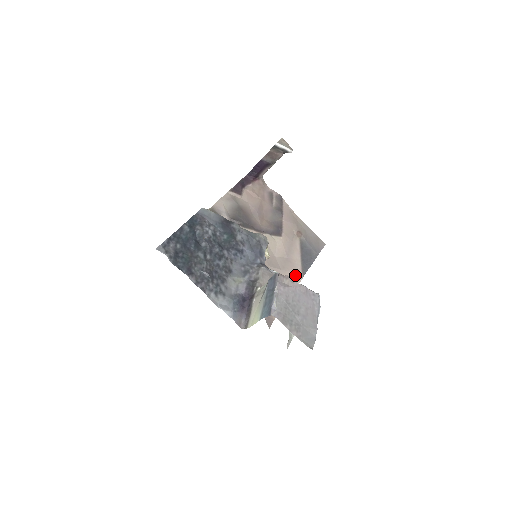
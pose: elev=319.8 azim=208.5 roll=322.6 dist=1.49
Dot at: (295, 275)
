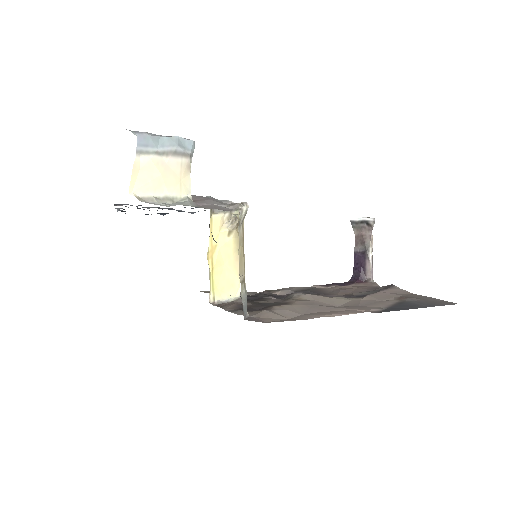
Dot at: (357, 311)
